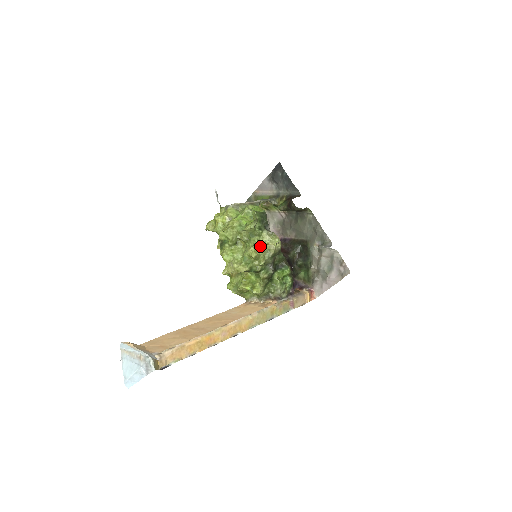
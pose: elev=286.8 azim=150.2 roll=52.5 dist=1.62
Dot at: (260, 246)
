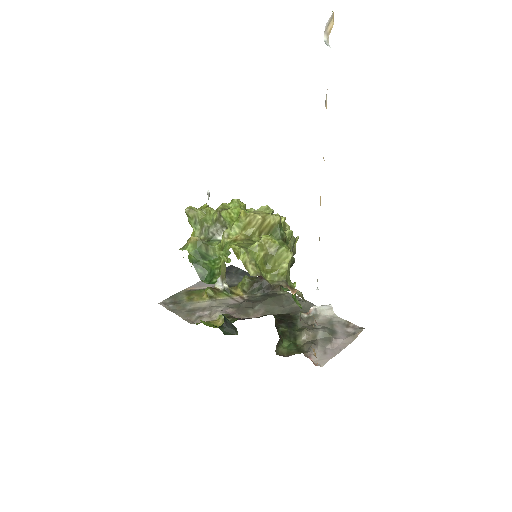
Dot at: occluded
